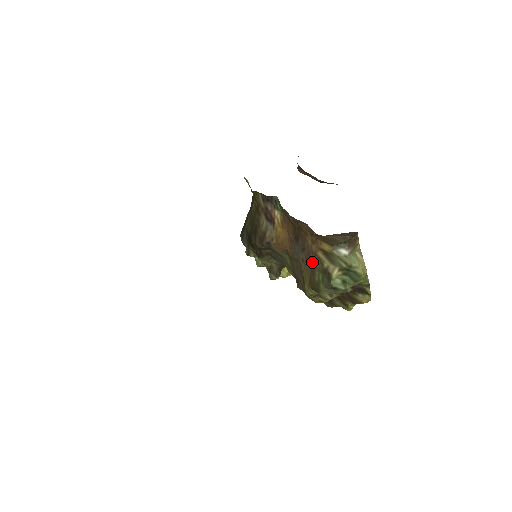
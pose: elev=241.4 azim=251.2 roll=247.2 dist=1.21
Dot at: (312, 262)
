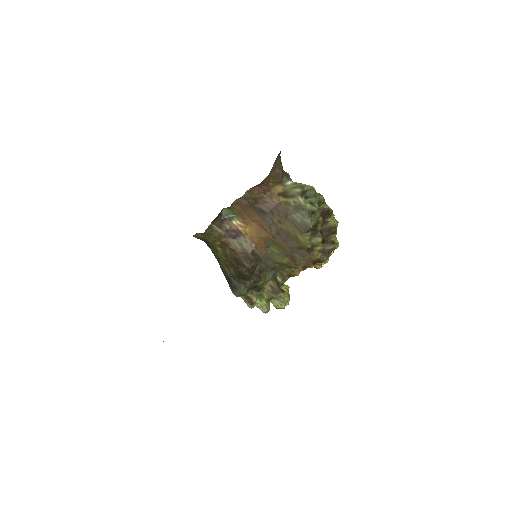
Dot at: (285, 213)
